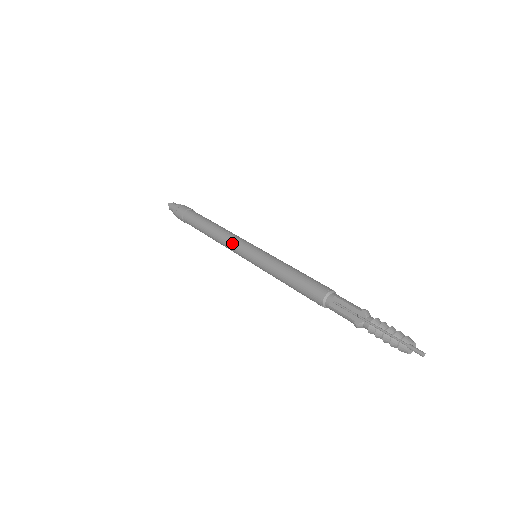
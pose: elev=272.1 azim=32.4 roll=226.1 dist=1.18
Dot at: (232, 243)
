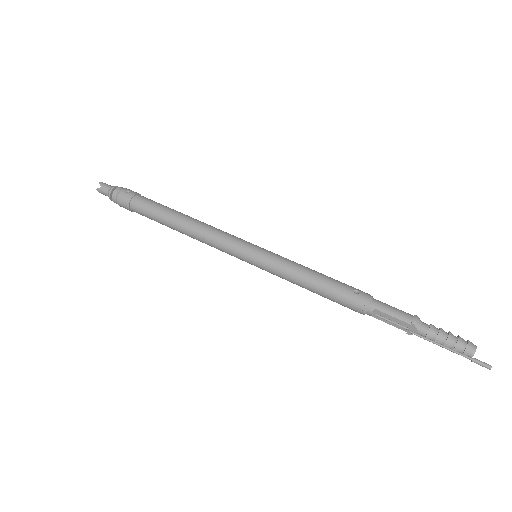
Dot at: (220, 249)
